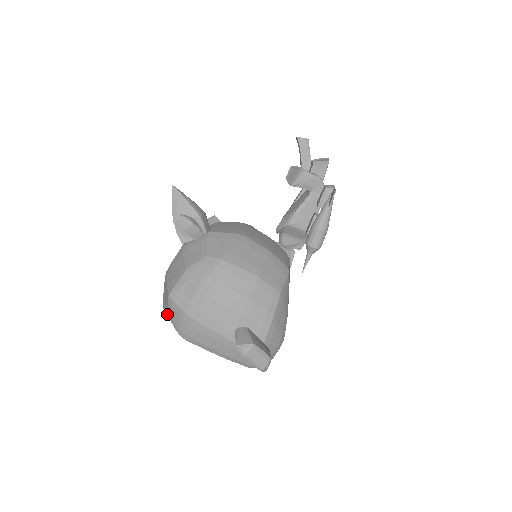
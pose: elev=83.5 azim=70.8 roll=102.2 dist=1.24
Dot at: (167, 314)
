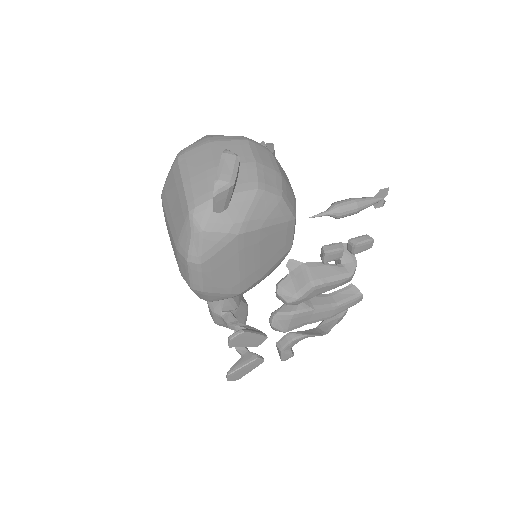
Dot at: occluded
